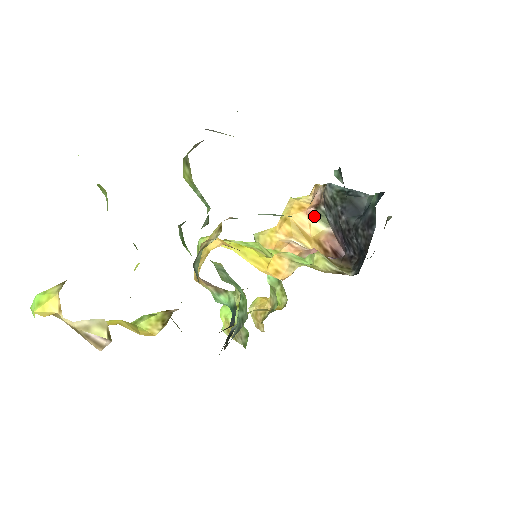
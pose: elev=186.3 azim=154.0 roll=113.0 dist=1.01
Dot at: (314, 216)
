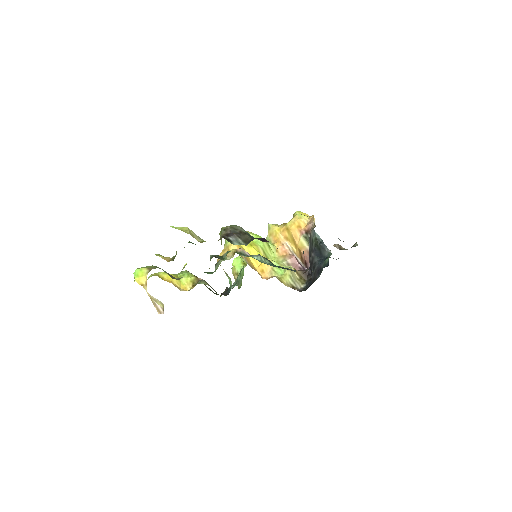
Dot at: (303, 236)
